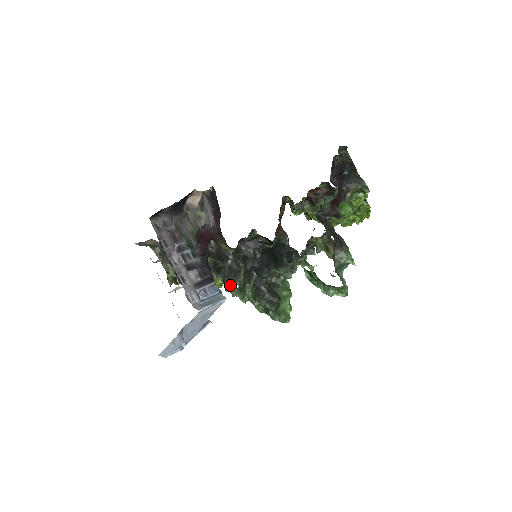
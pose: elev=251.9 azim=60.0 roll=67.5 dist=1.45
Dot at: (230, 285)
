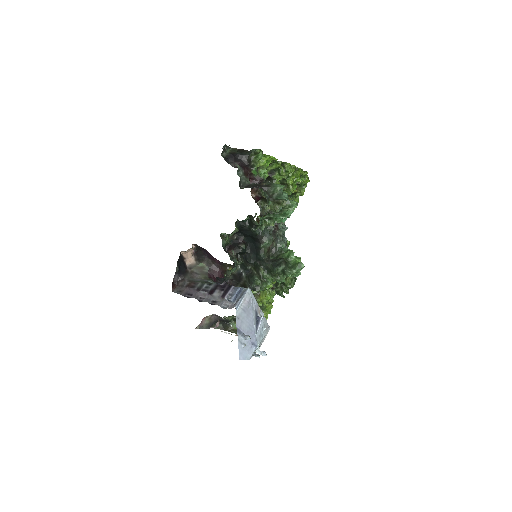
Dot at: (255, 285)
